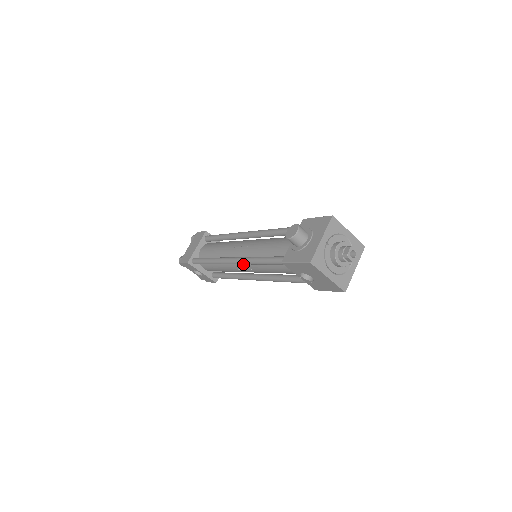
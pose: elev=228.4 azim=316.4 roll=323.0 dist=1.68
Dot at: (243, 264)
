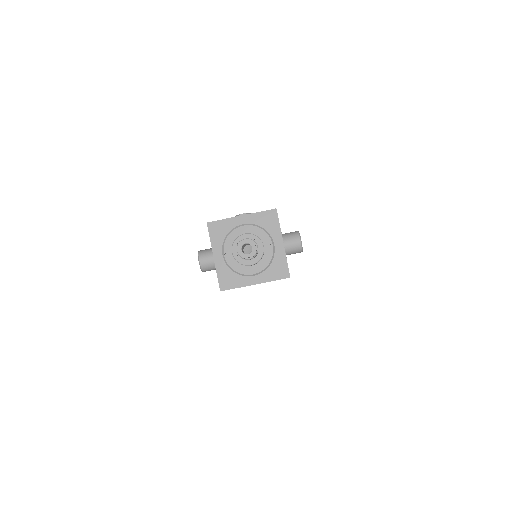
Dot at: occluded
